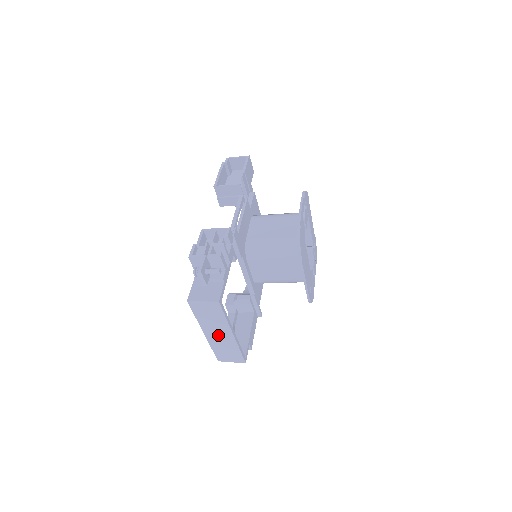
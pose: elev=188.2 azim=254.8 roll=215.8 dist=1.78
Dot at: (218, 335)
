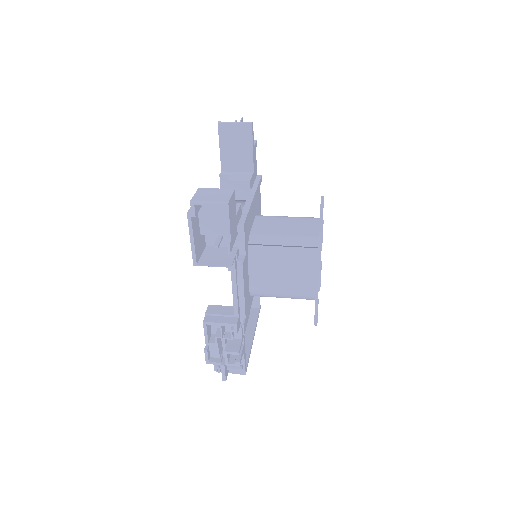
Dot at: occluded
